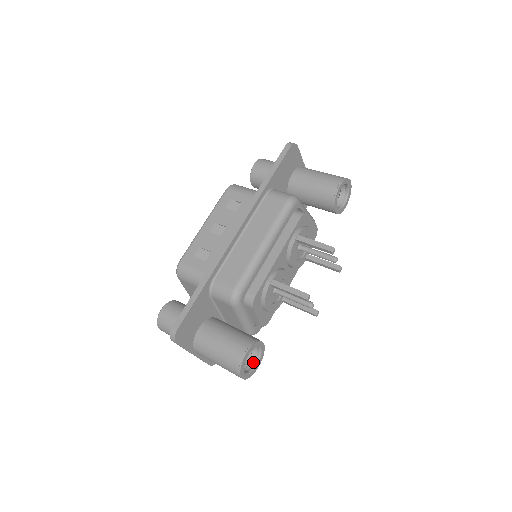
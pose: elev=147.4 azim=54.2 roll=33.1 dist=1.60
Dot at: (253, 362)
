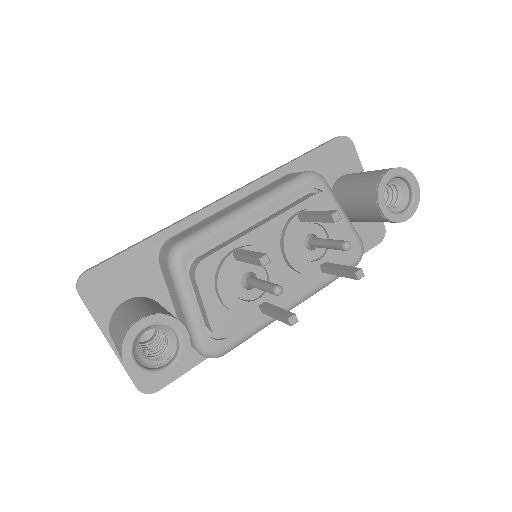
Dot at: (165, 363)
